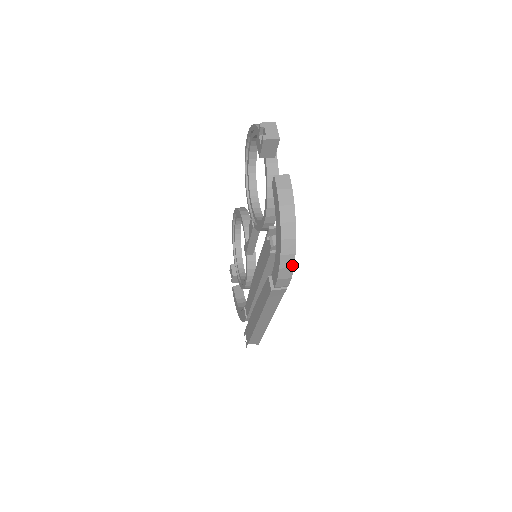
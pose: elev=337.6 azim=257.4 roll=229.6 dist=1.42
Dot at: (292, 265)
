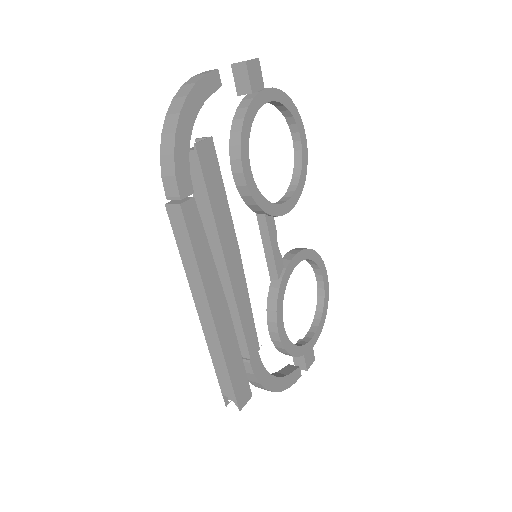
Dot at: (172, 151)
